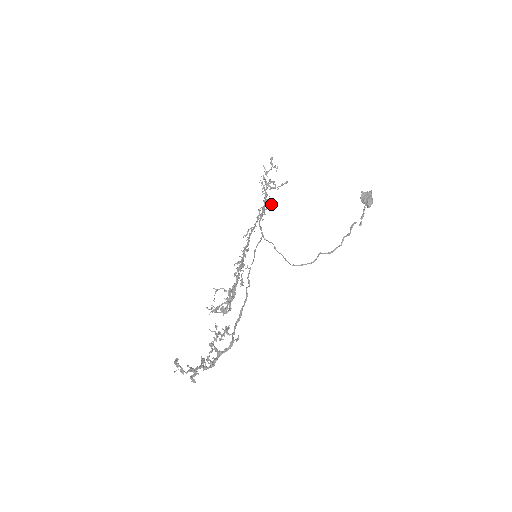
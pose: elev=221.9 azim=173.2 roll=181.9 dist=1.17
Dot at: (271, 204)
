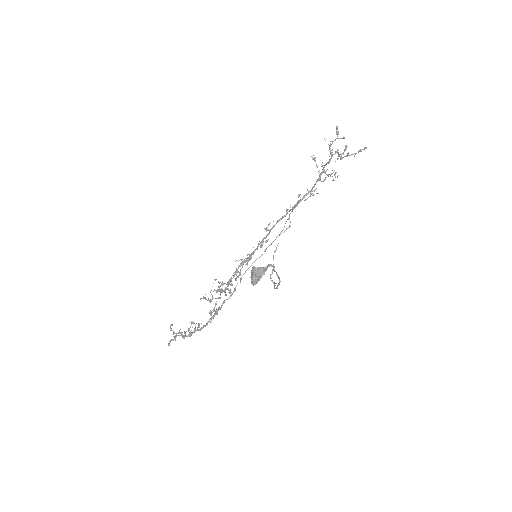
Dot at: occluded
